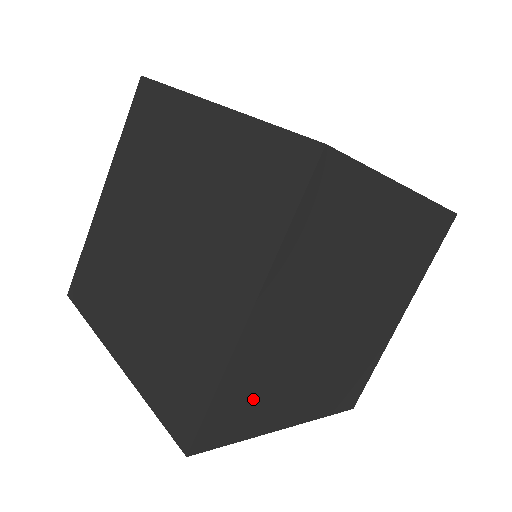
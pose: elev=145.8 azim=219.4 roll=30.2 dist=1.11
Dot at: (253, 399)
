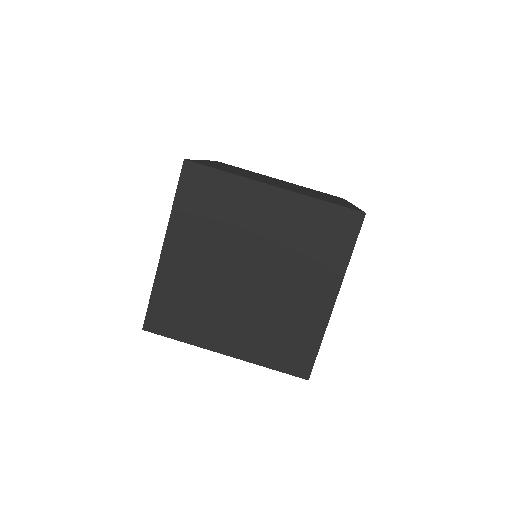
Dot at: occluded
